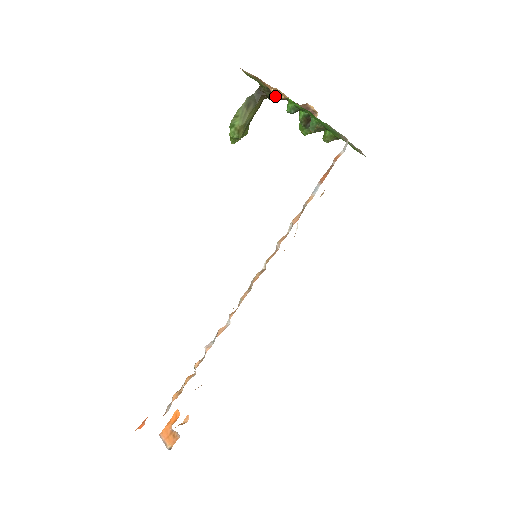
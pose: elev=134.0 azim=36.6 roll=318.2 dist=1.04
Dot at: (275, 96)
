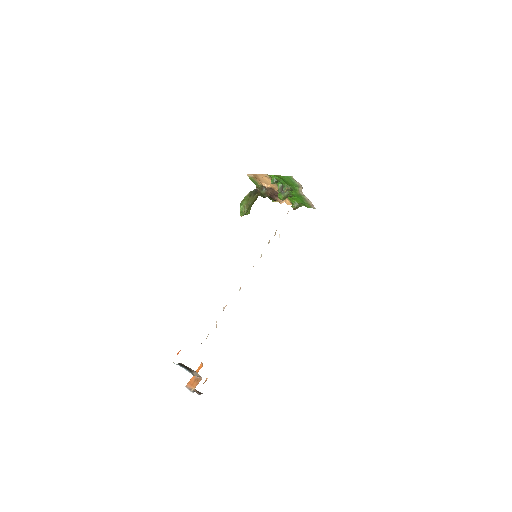
Dot at: (265, 192)
